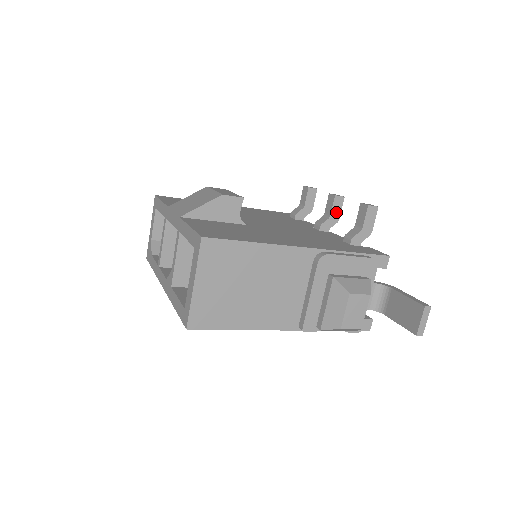
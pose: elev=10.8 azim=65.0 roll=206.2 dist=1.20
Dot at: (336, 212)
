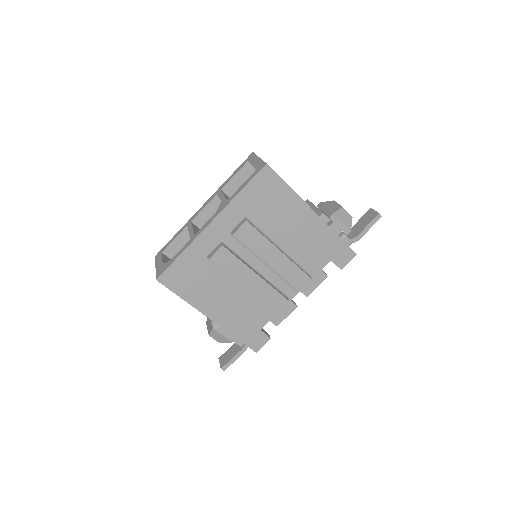
Dot at: occluded
